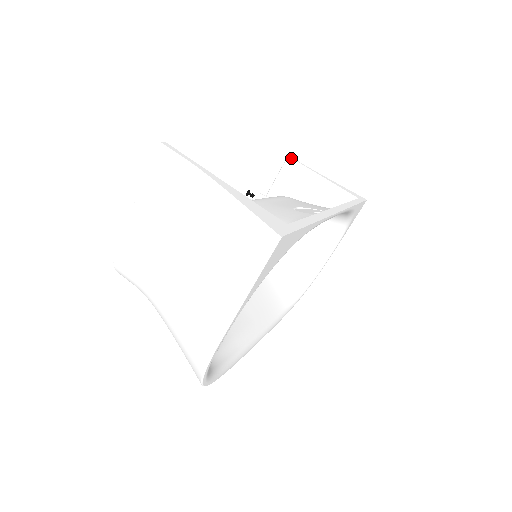
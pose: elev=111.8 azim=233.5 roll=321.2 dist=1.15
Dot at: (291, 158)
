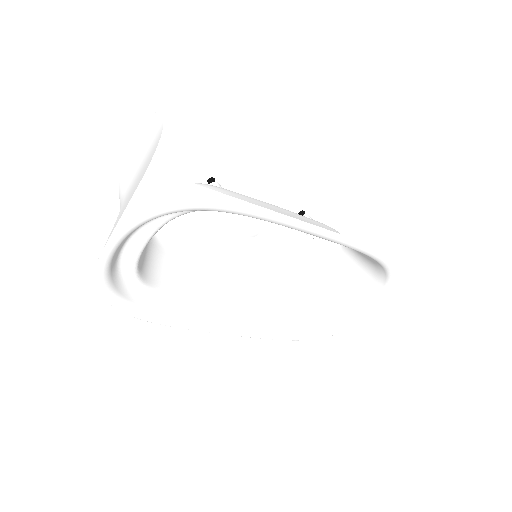
Dot at: (365, 200)
